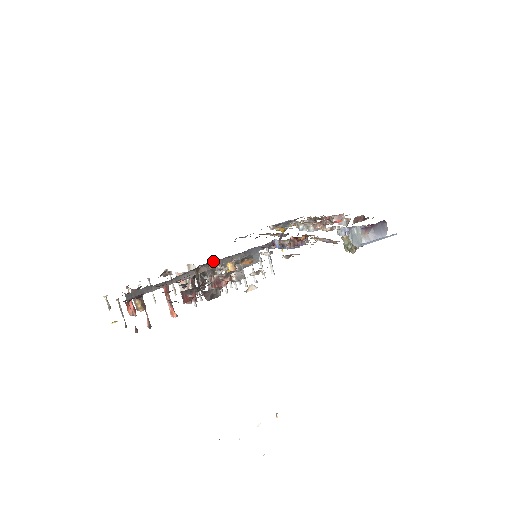
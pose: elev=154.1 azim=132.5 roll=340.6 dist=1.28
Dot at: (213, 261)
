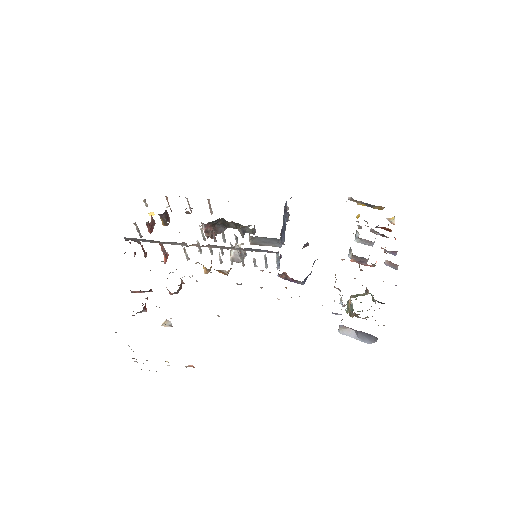
Dot at: occluded
